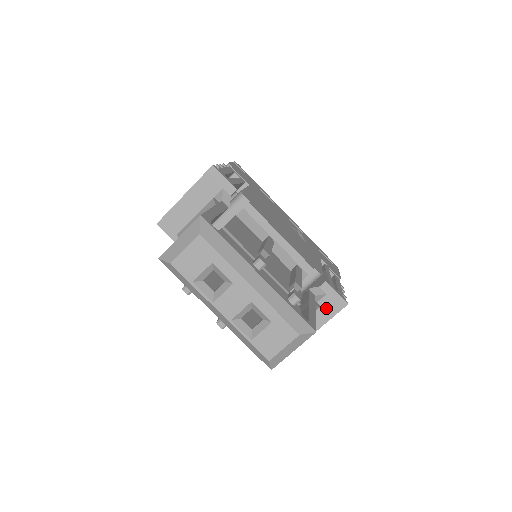
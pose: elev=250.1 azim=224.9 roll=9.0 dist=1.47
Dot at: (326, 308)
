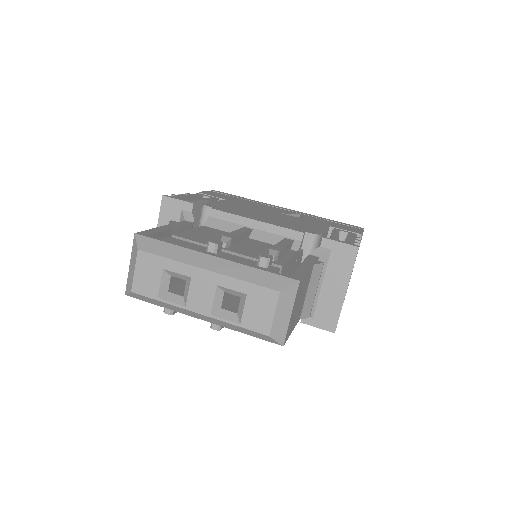
Dot at: (340, 264)
